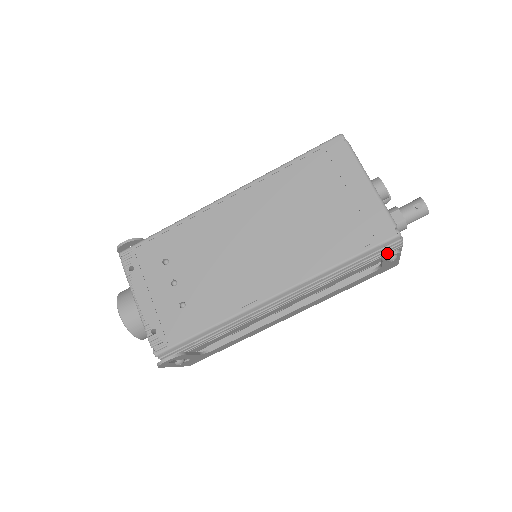
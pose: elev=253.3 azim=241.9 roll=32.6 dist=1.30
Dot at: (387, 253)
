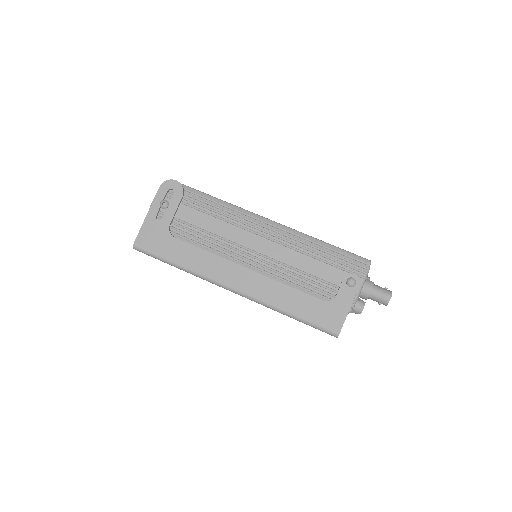
Dot at: (352, 271)
